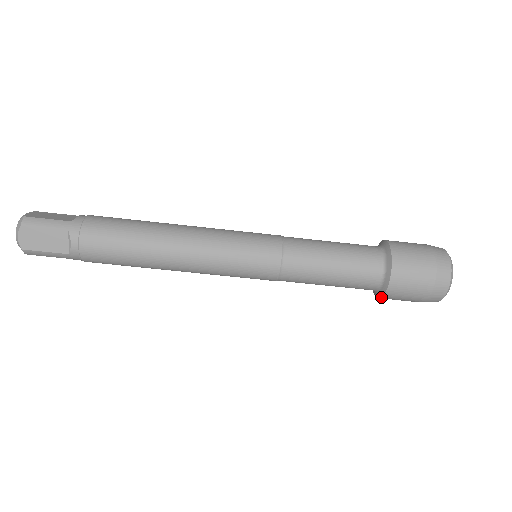
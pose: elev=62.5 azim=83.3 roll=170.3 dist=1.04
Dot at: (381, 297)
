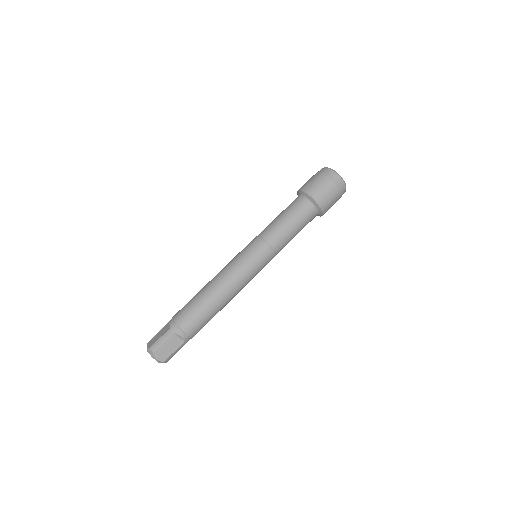
Dot at: (311, 197)
